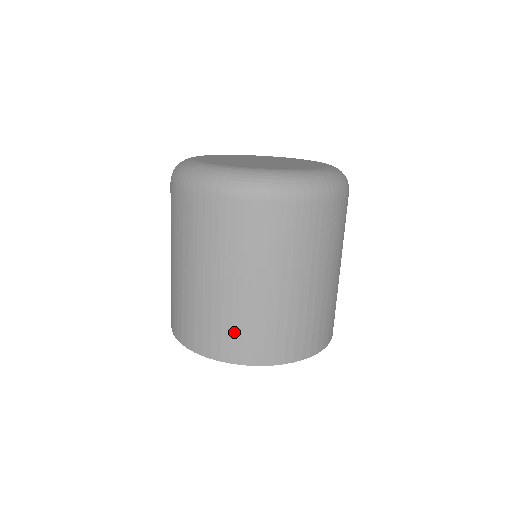
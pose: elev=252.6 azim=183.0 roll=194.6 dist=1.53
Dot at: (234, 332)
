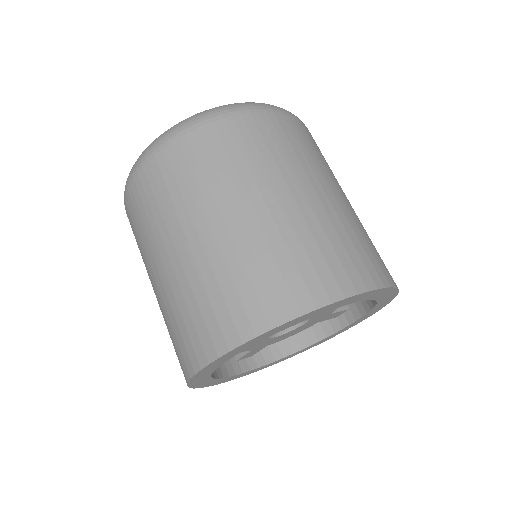
Dot at: (357, 247)
